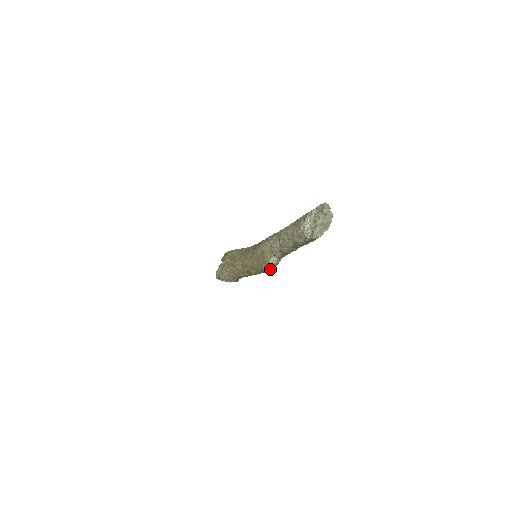
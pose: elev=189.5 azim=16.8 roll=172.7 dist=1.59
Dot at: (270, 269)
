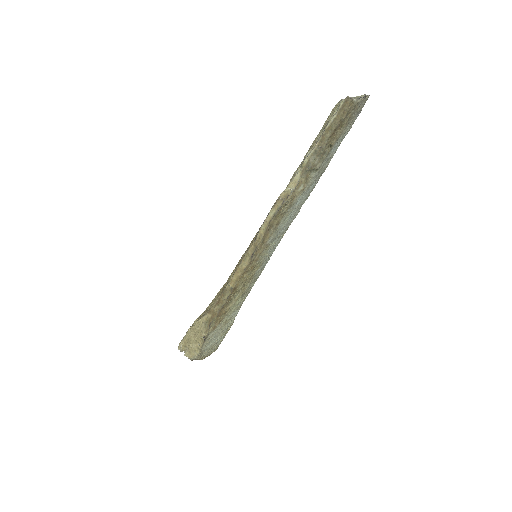
Dot at: (281, 198)
